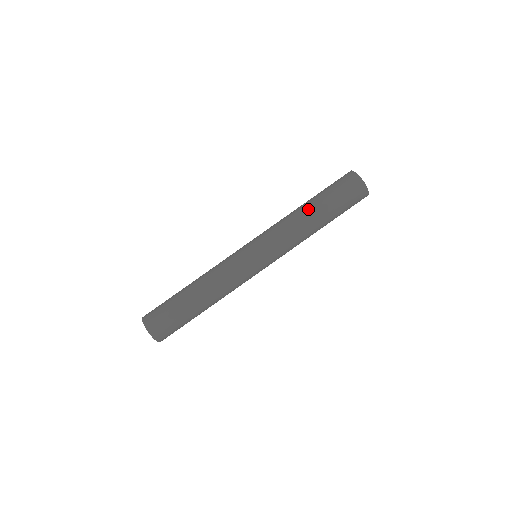
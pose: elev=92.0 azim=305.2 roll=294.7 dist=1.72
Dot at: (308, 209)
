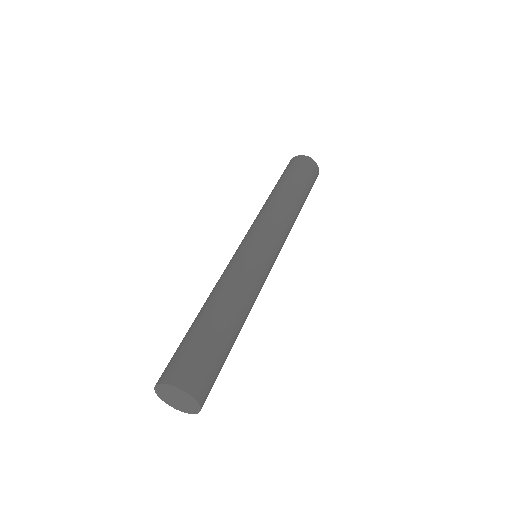
Dot at: (273, 192)
